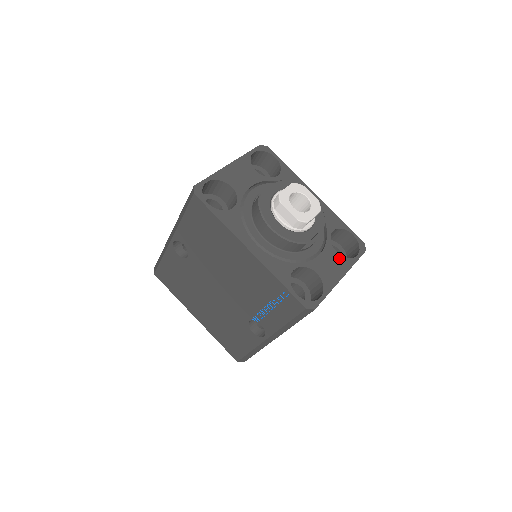
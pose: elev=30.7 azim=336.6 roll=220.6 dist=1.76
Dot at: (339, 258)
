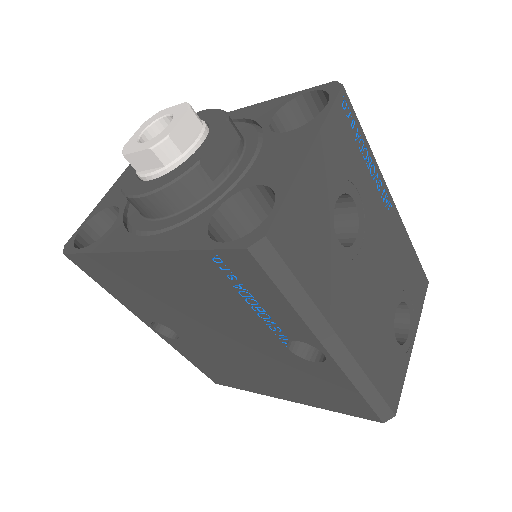
Dot at: (293, 135)
